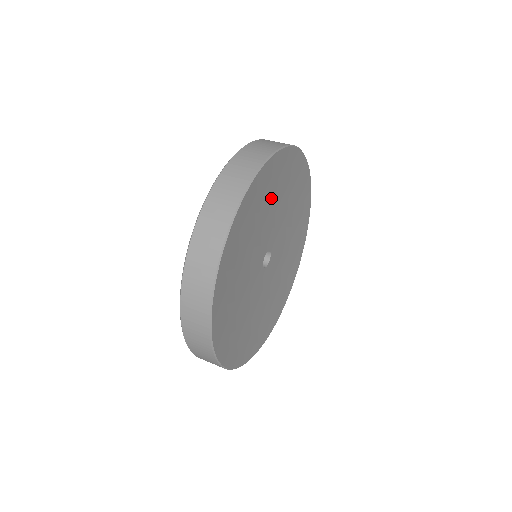
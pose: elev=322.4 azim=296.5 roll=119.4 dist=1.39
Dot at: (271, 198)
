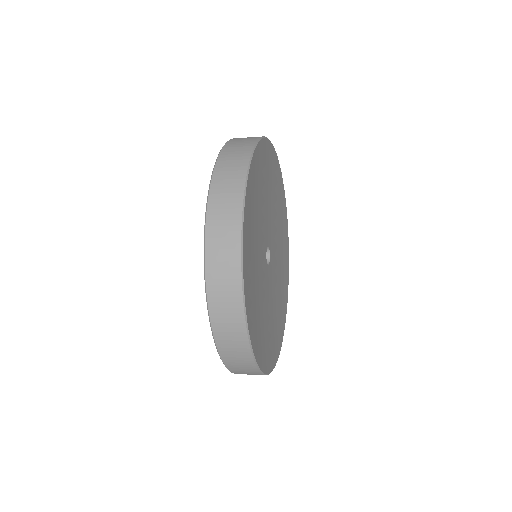
Dot at: (279, 227)
